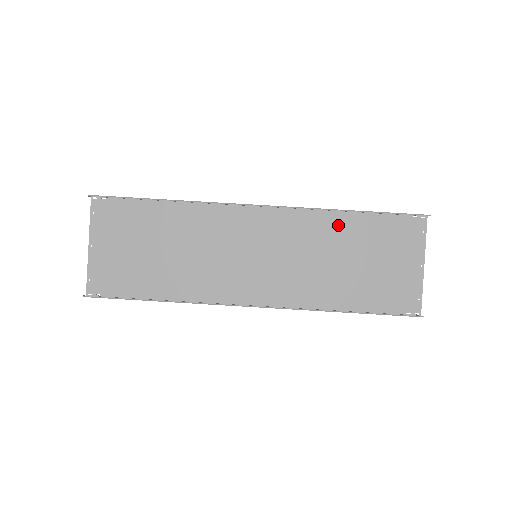
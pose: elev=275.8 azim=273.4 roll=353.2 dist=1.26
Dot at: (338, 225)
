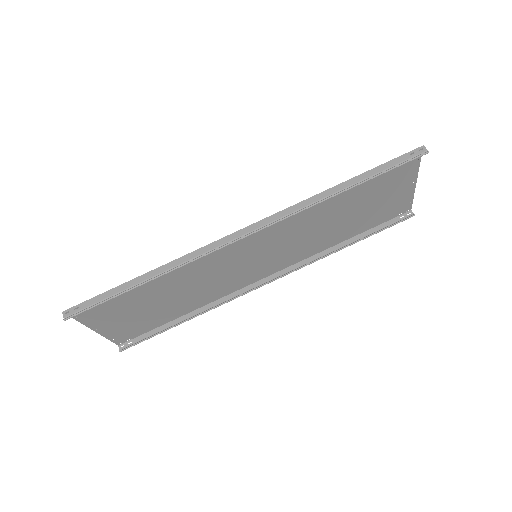
Dot at: (330, 199)
